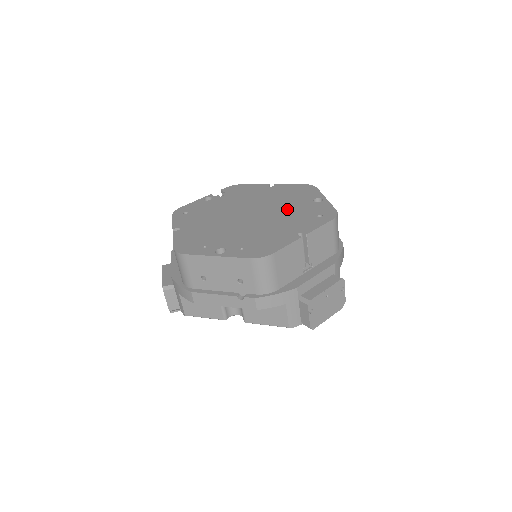
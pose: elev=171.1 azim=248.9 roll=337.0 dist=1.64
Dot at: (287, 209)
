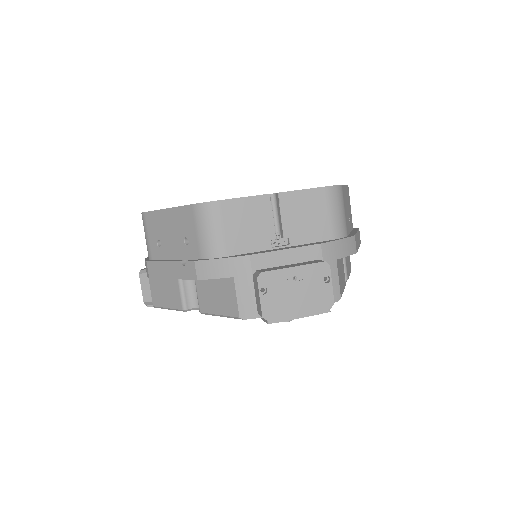
Dot at: occluded
